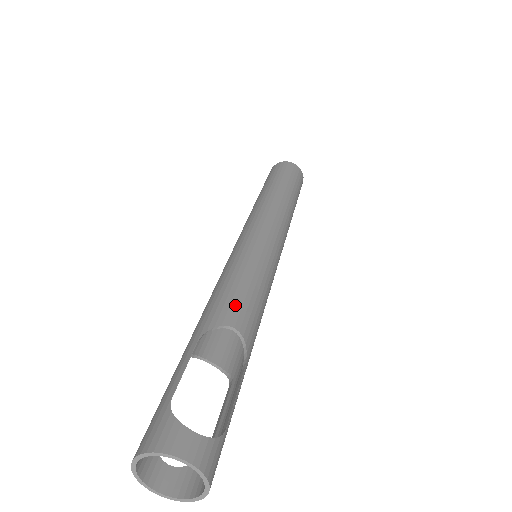
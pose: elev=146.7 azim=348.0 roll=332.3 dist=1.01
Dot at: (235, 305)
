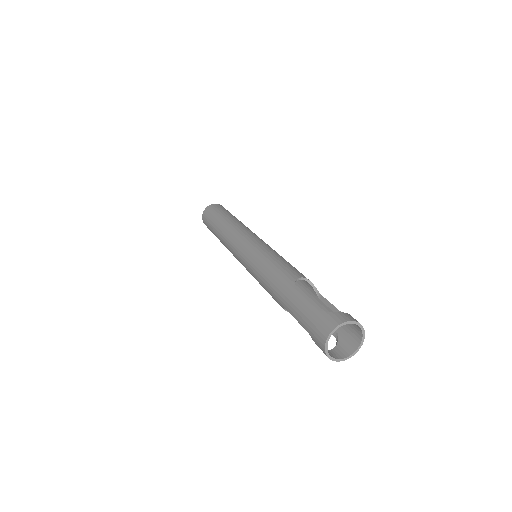
Dot at: (292, 269)
